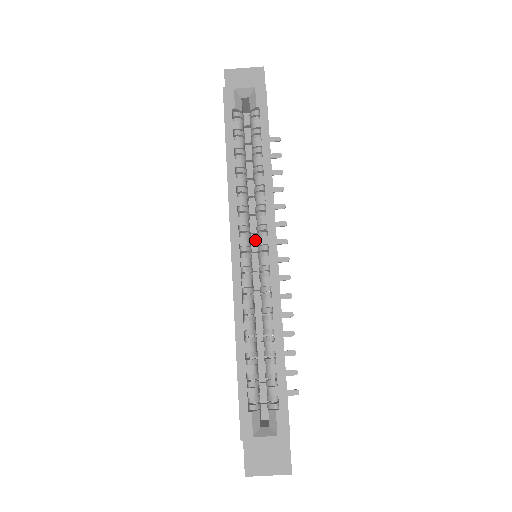
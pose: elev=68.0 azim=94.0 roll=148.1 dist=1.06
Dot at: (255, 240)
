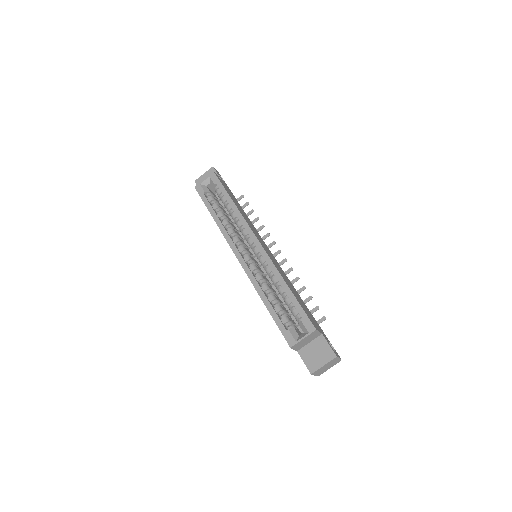
Dot at: occluded
